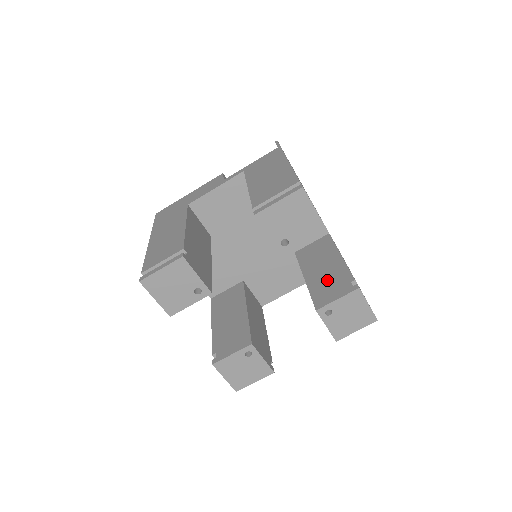
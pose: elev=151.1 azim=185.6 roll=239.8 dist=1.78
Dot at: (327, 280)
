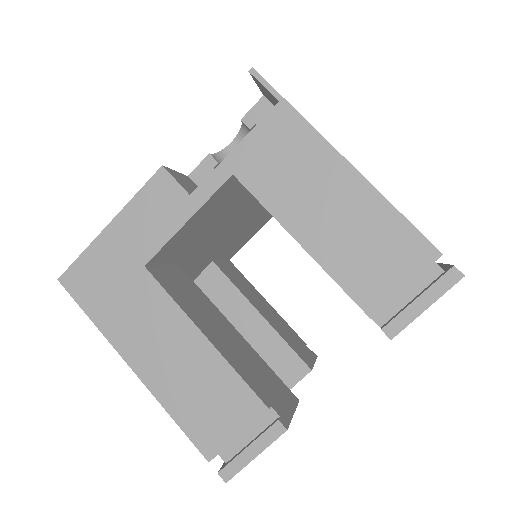
Dot at: occluded
